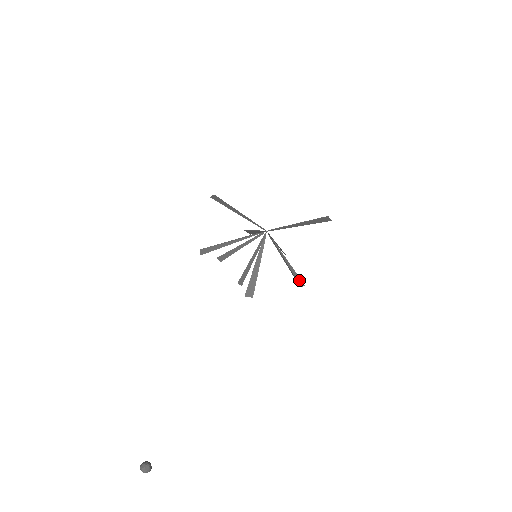
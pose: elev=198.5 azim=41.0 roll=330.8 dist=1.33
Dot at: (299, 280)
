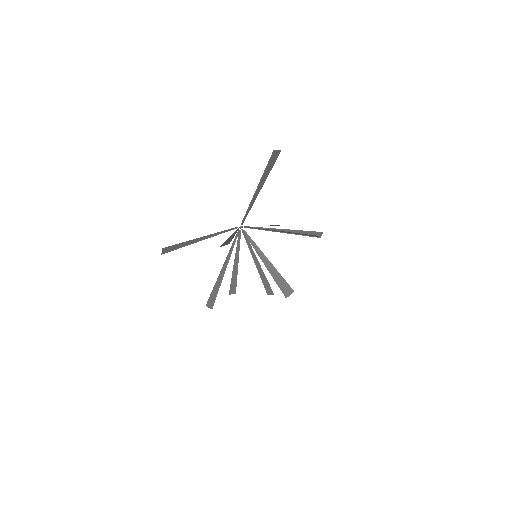
Dot at: (313, 233)
